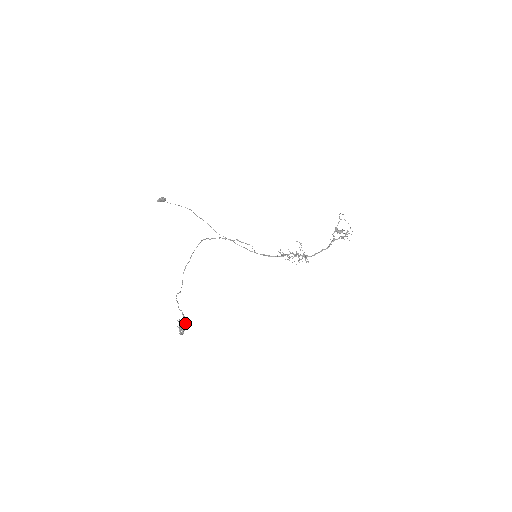
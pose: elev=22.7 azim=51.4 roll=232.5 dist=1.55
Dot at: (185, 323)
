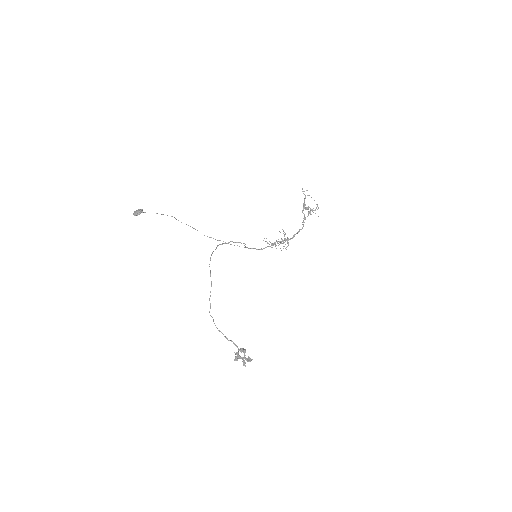
Dot at: occluded
